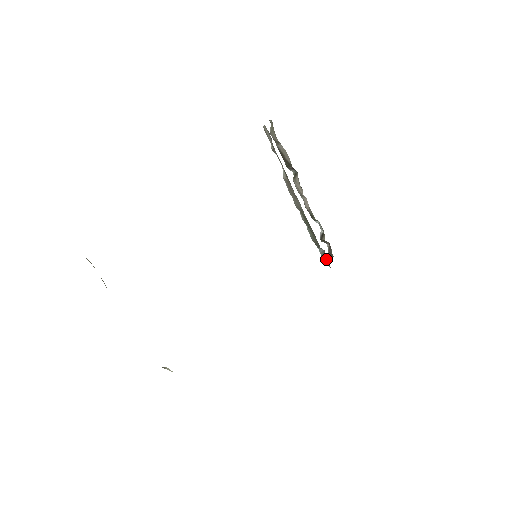
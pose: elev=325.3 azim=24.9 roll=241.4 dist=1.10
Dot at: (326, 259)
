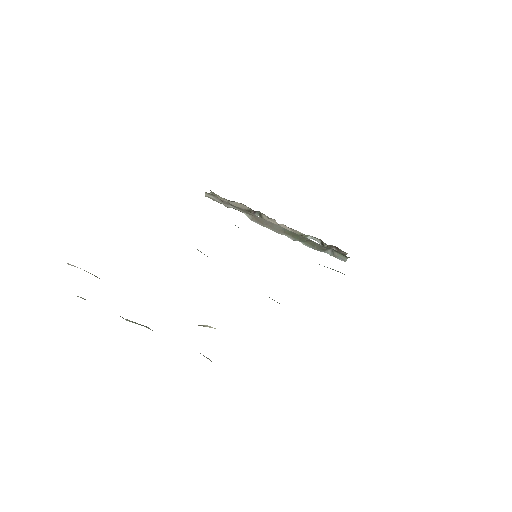
Dot at: (339, 255)
